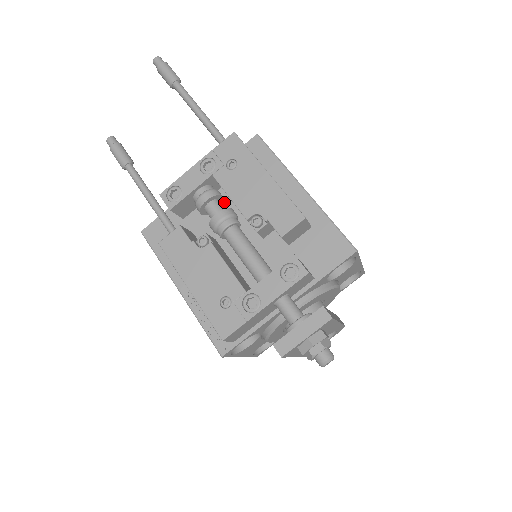
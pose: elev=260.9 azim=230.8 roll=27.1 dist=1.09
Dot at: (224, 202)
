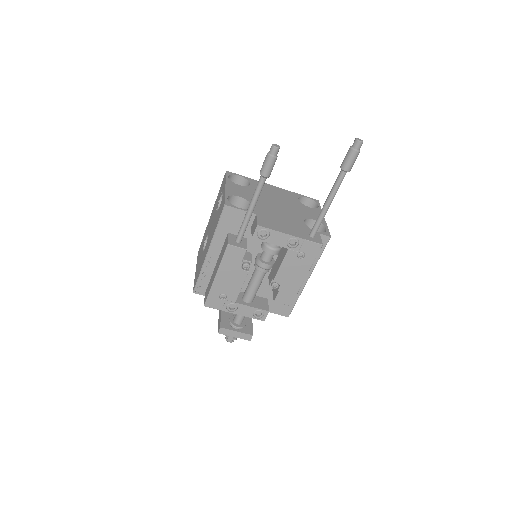
Dot at: occluded
